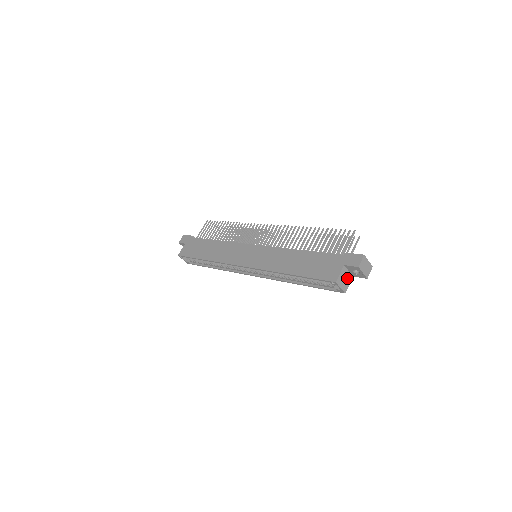
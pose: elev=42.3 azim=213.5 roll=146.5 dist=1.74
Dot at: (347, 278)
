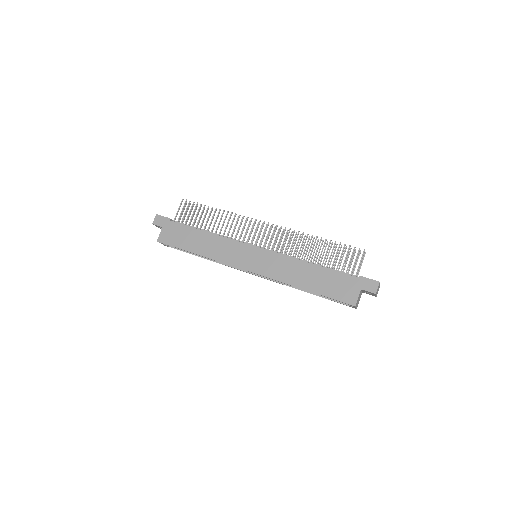
Dot at: (360, 297)
